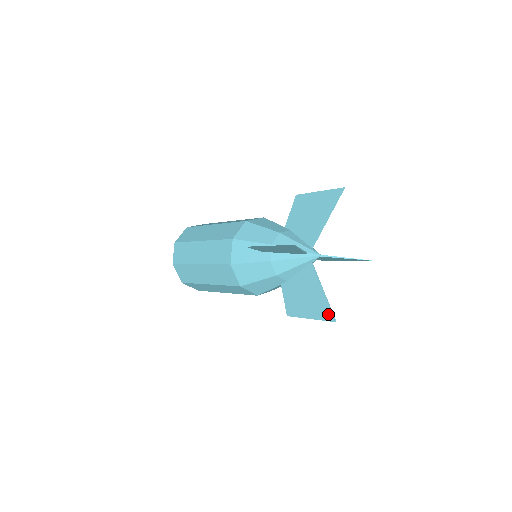
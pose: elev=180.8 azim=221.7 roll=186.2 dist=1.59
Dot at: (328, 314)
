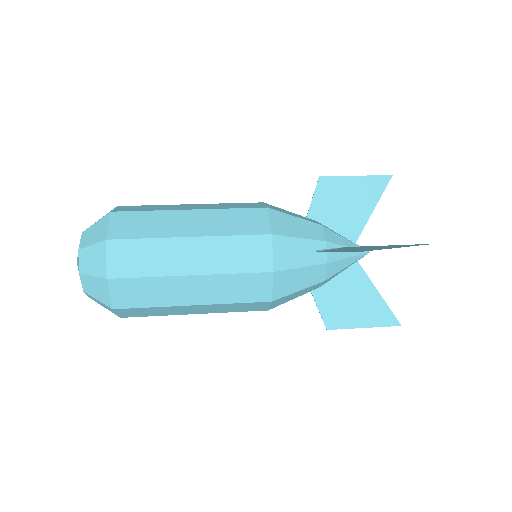
Dot at: (390, 318)
